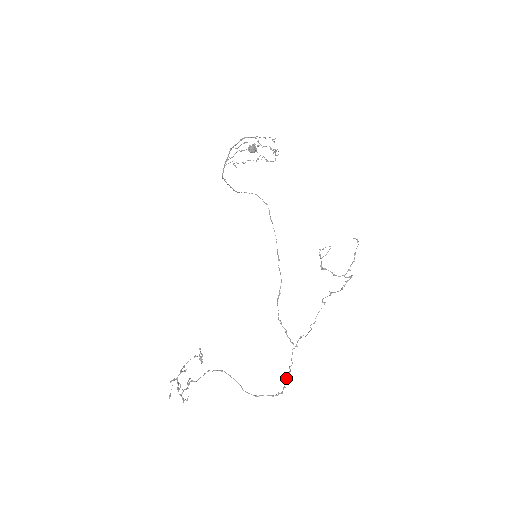
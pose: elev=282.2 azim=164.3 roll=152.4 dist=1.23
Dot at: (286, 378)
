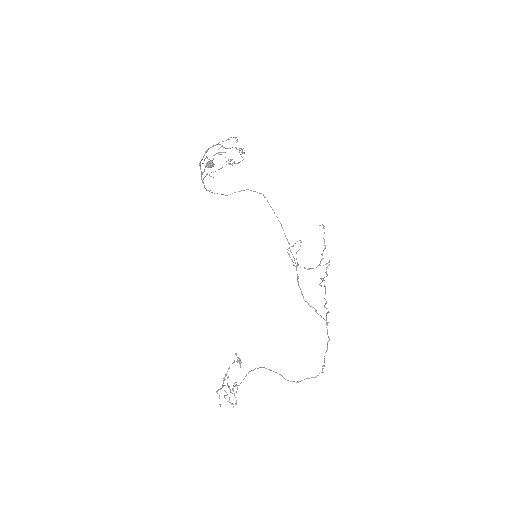
Dot at: (324, 356)
